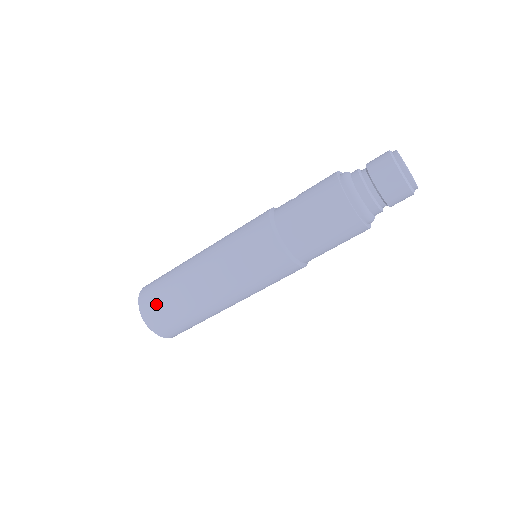
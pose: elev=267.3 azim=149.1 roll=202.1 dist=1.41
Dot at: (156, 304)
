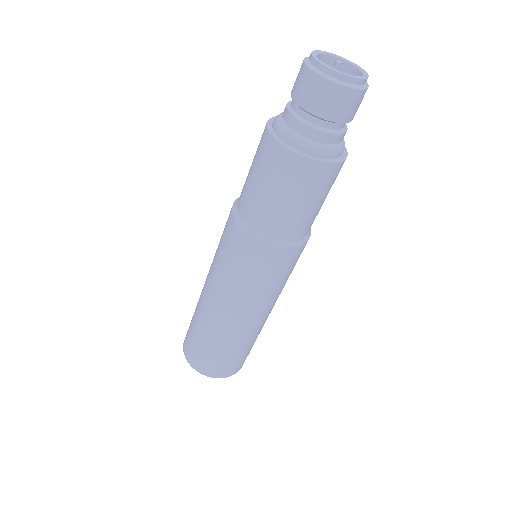
Dot at: (188, 338)
